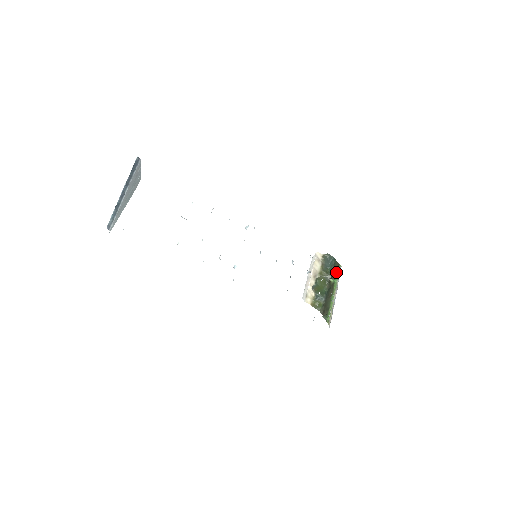
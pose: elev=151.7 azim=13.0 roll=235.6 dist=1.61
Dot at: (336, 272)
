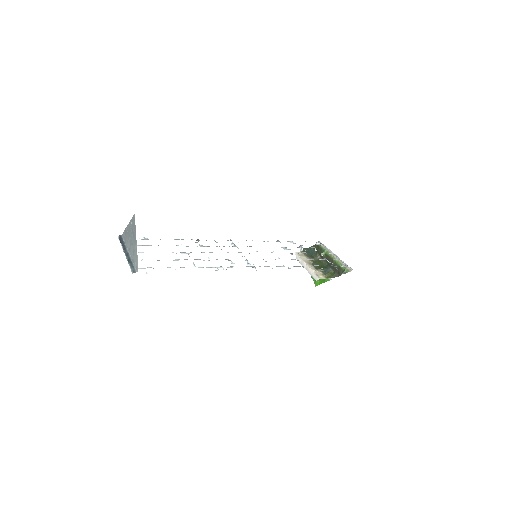
Dot at: (320, 248)
